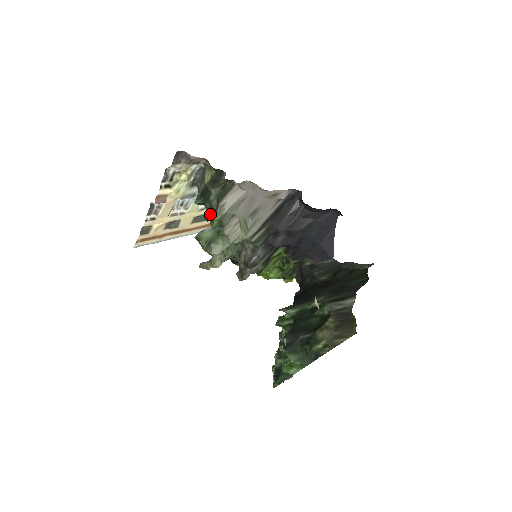
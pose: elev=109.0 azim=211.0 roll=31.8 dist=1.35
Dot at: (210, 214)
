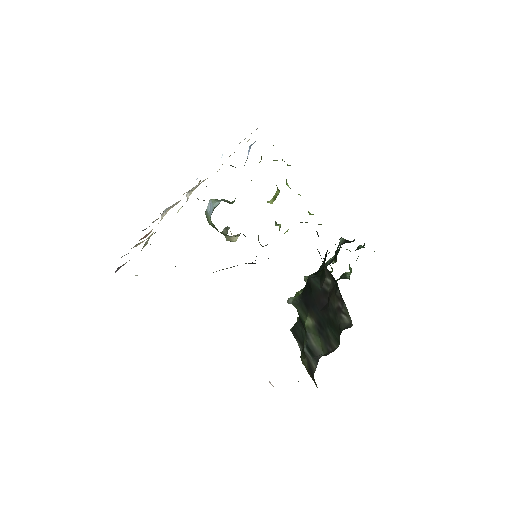
Dot at: occluded
